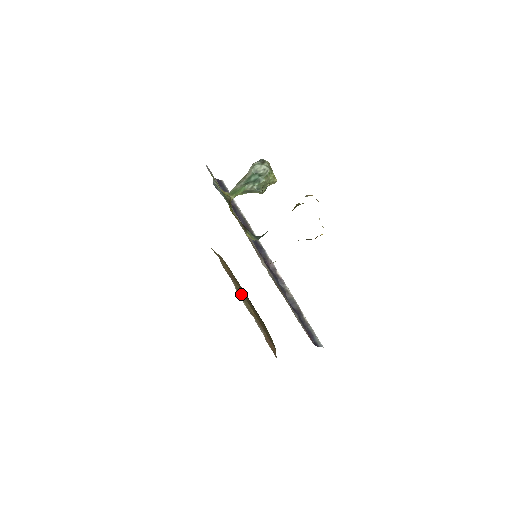
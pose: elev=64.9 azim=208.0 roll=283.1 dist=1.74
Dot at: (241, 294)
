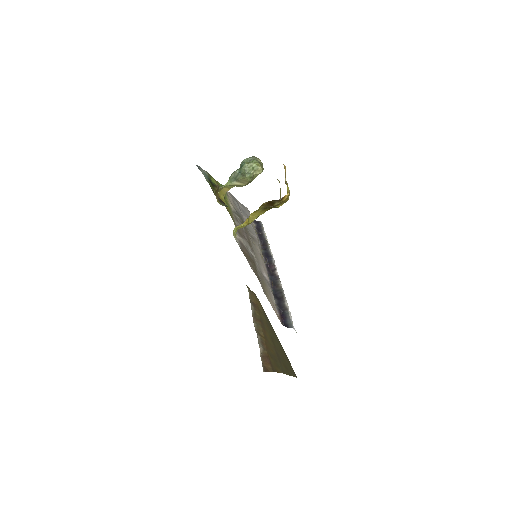
Dot at: (257, 318)
